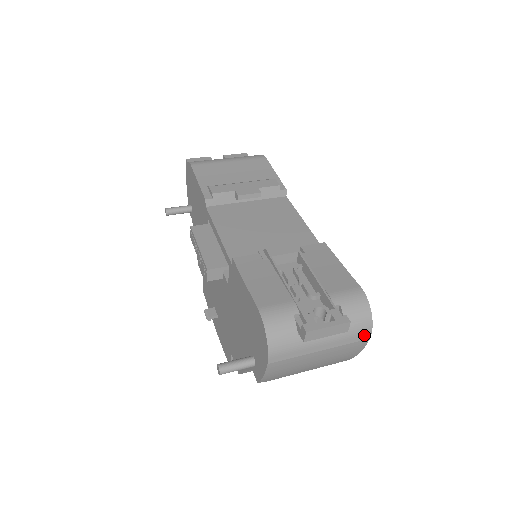
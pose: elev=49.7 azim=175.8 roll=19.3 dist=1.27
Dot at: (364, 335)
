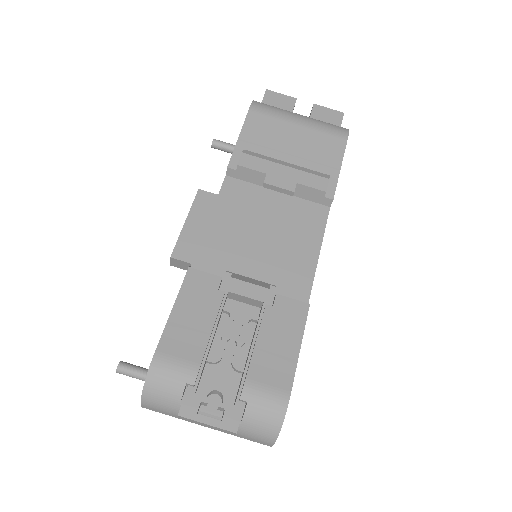
Dot at: (263, 442)
